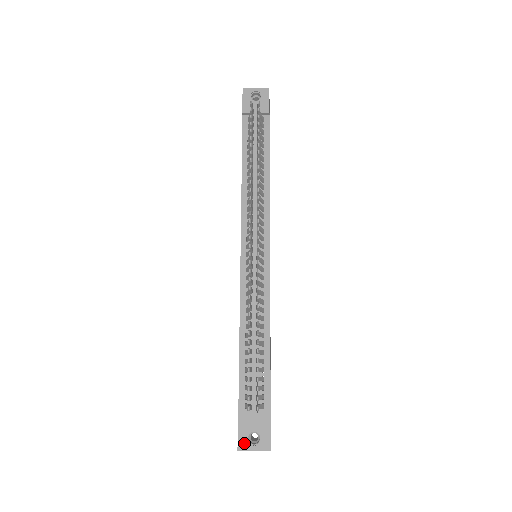
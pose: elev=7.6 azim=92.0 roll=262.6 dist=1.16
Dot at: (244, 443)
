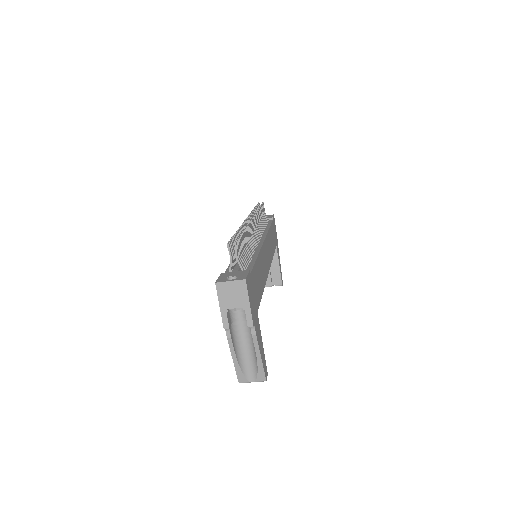
Dot at: (222, 280)
